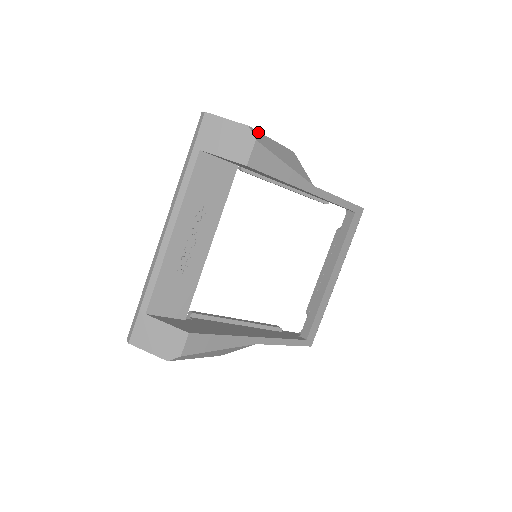
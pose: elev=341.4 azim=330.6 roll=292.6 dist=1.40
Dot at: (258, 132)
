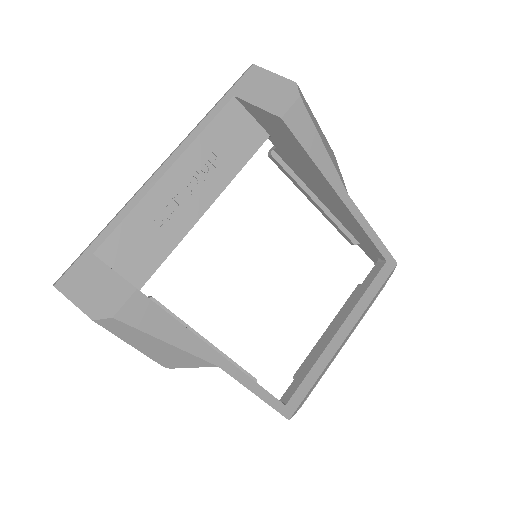
Dot at: (304, 98)
